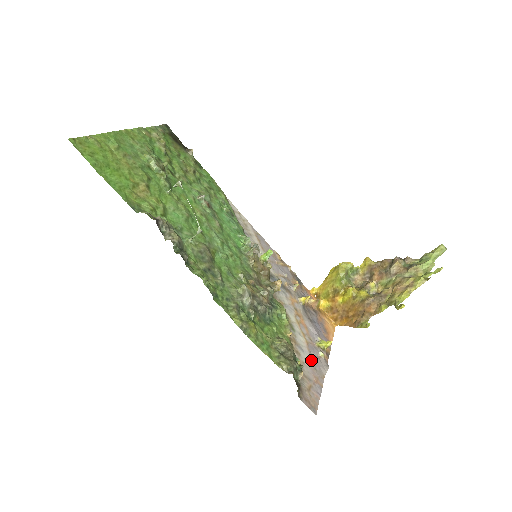
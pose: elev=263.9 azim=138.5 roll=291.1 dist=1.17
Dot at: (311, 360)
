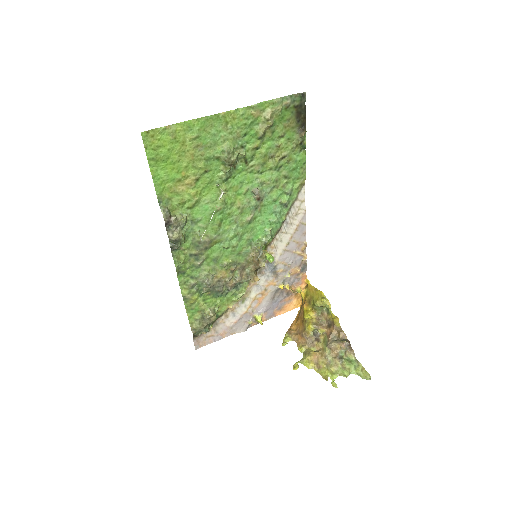
Dot at: (235, 323)
